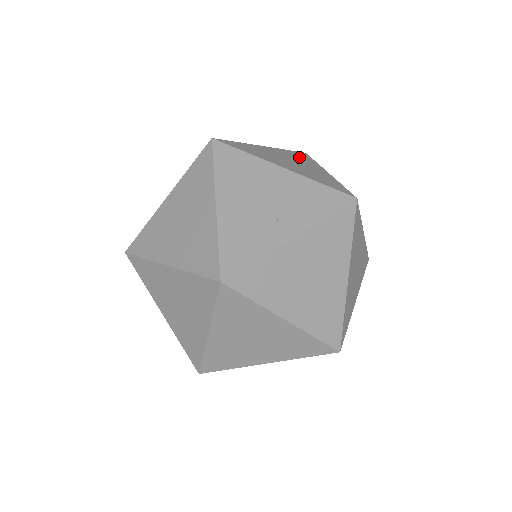
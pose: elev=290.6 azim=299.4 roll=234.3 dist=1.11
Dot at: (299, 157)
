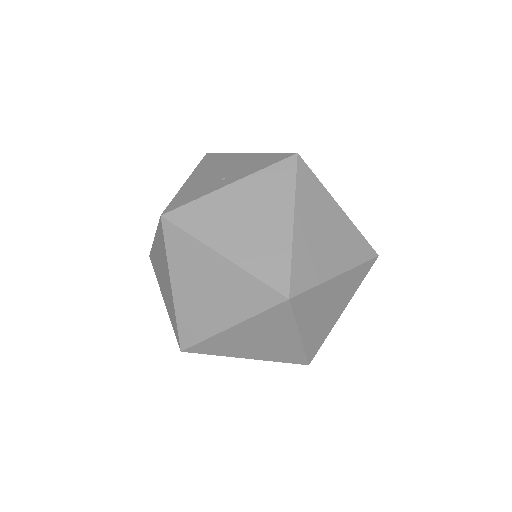
Dot at: occluded
